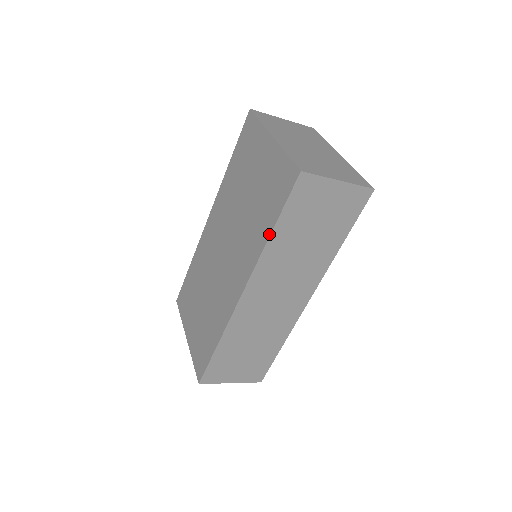
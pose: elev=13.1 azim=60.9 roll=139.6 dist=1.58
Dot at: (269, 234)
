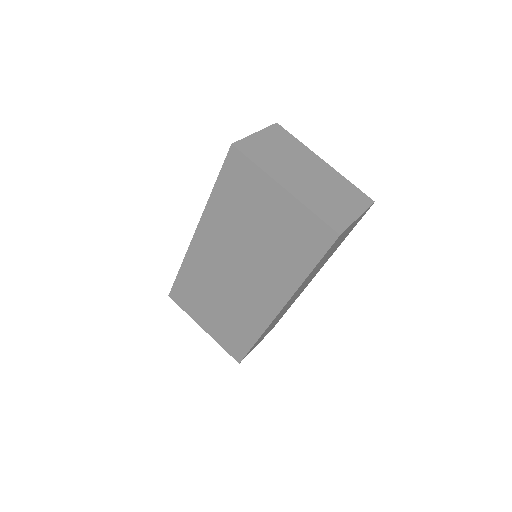
Dot at: (307, 275)
